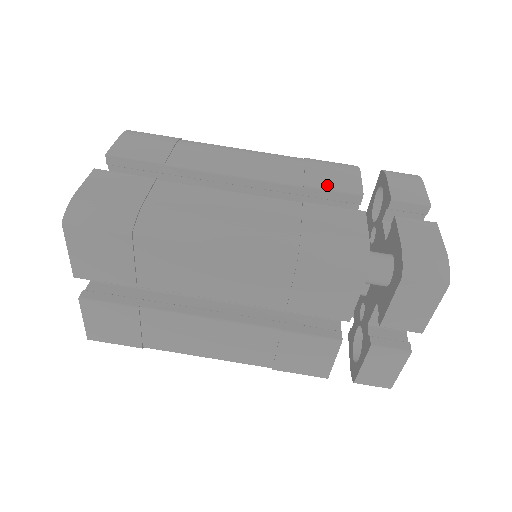
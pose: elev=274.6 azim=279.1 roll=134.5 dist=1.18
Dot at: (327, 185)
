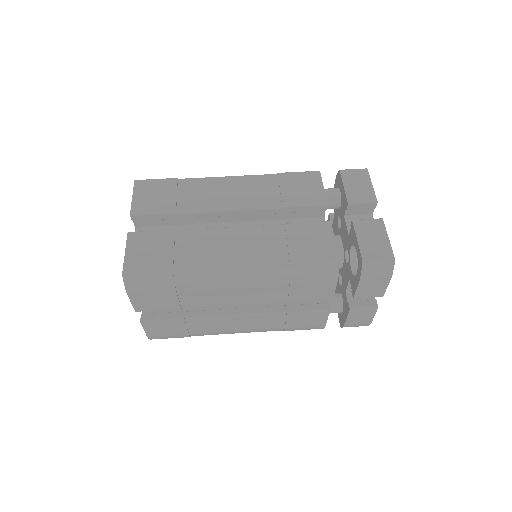
Dot at: occluded
